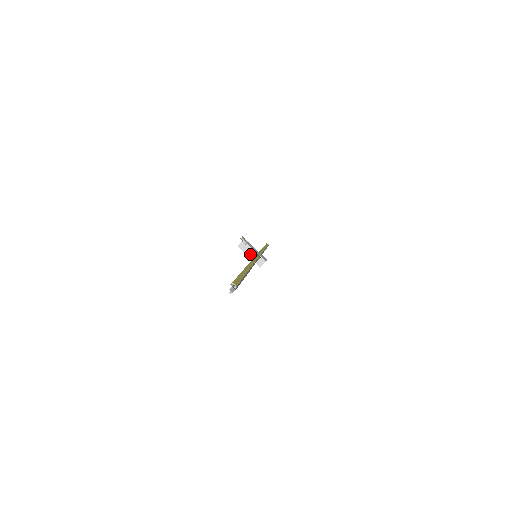
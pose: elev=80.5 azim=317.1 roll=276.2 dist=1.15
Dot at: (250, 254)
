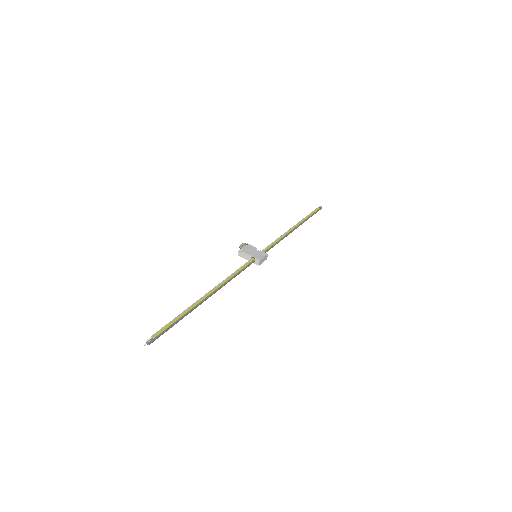
Dot at: (248, 258)
